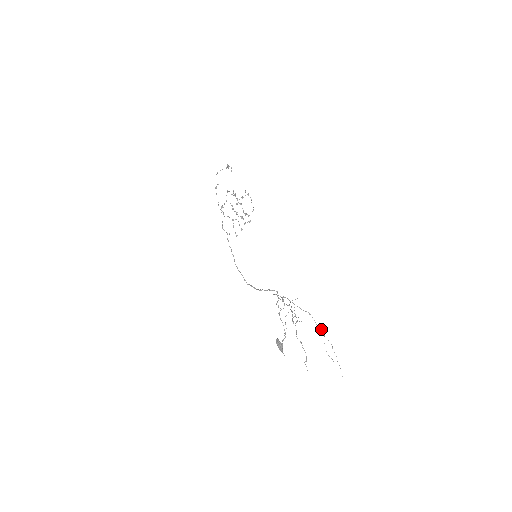
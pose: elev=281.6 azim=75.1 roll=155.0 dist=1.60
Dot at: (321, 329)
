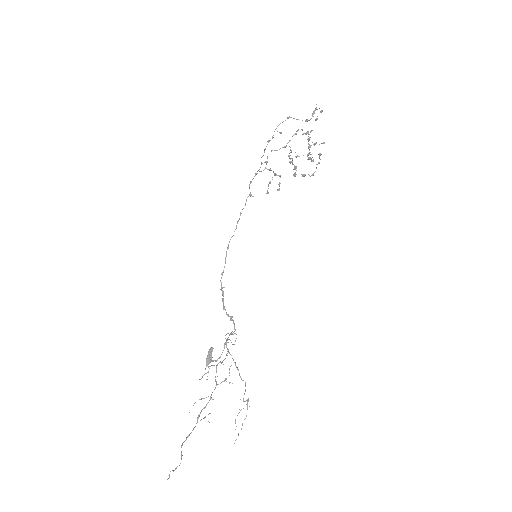
Dot at: (248, 399)
